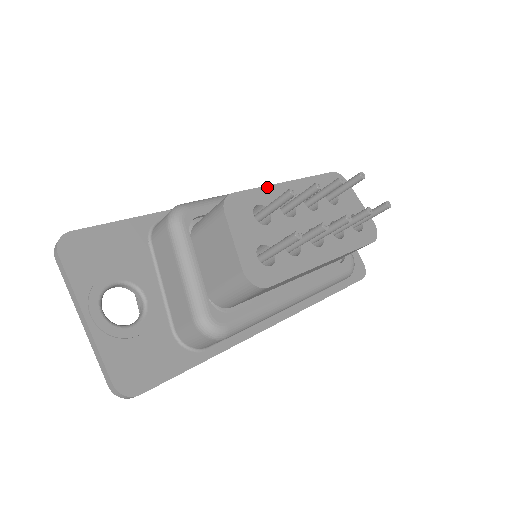
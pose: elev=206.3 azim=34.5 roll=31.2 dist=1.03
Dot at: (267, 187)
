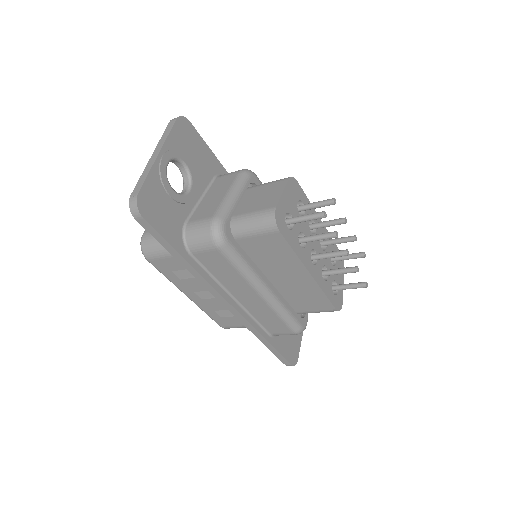
Dot at: occluded
